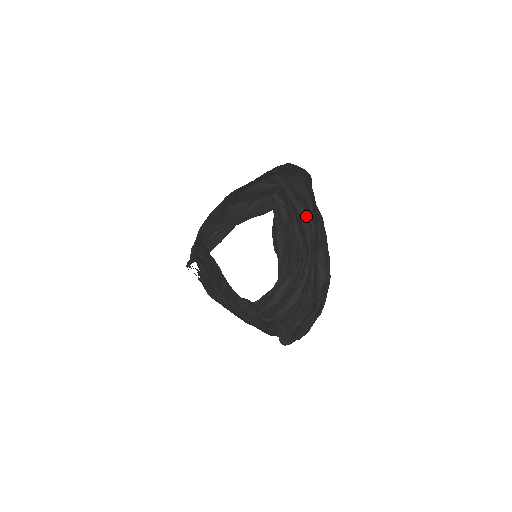
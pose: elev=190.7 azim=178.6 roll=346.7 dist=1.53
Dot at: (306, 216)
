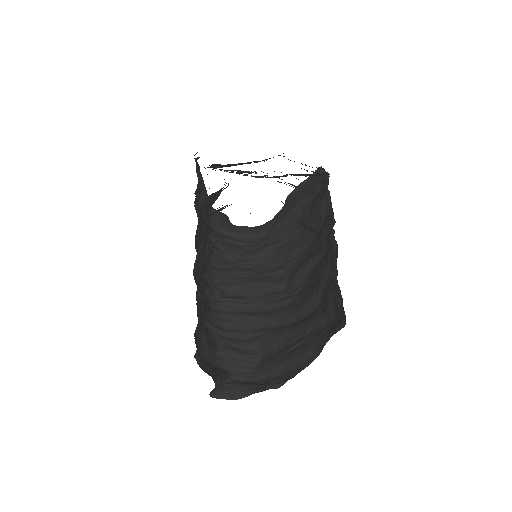
Dot at: (318, 301)
